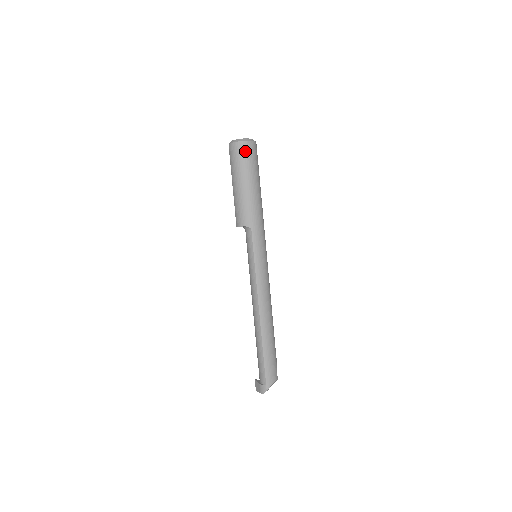
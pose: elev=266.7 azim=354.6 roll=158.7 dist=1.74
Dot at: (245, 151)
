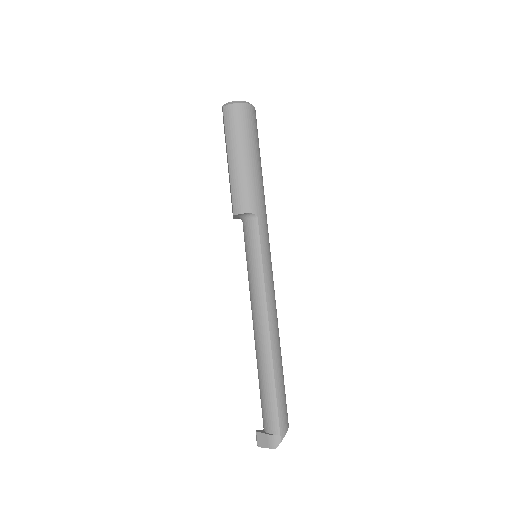
Dot at: (248, 116)
